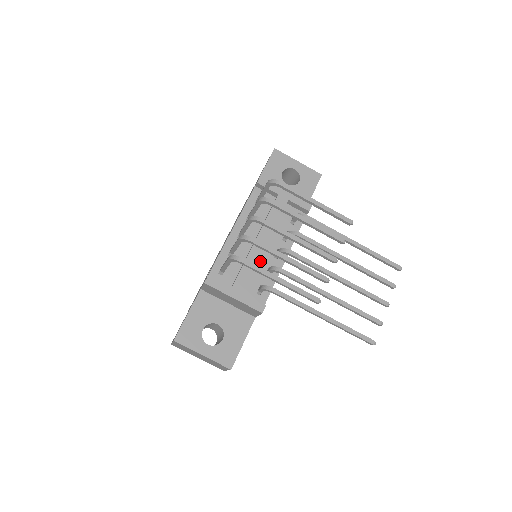
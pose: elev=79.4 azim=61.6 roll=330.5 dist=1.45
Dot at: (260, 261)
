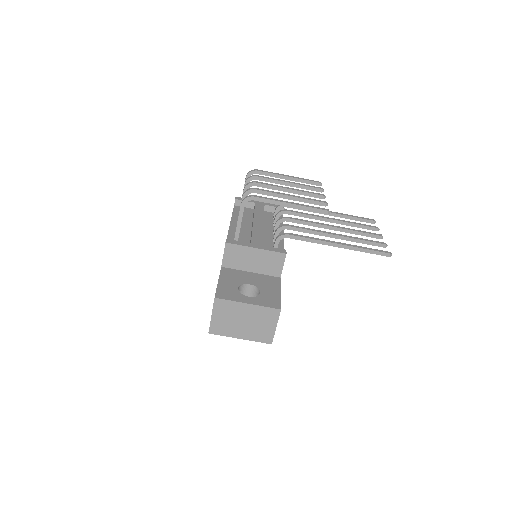
Dot at: (264, 236)
